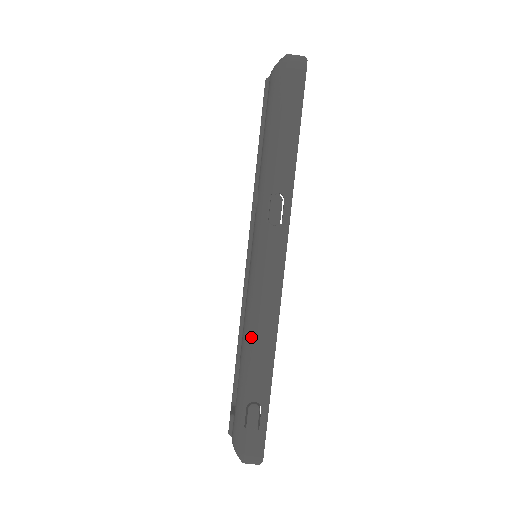
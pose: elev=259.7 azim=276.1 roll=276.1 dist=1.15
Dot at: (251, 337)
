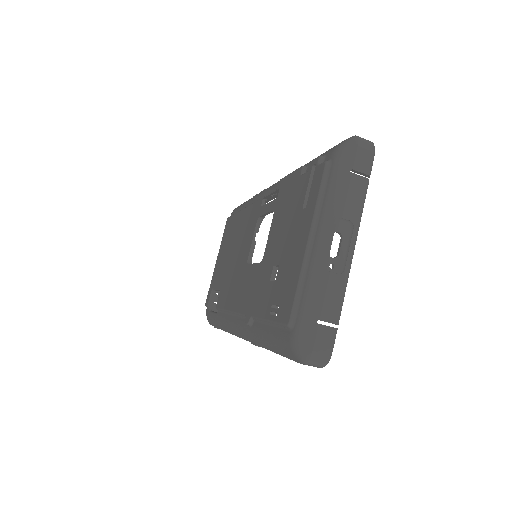
Dot at: (225, 328)
